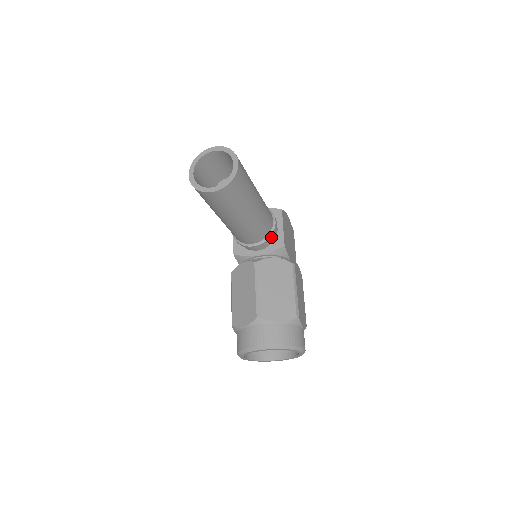
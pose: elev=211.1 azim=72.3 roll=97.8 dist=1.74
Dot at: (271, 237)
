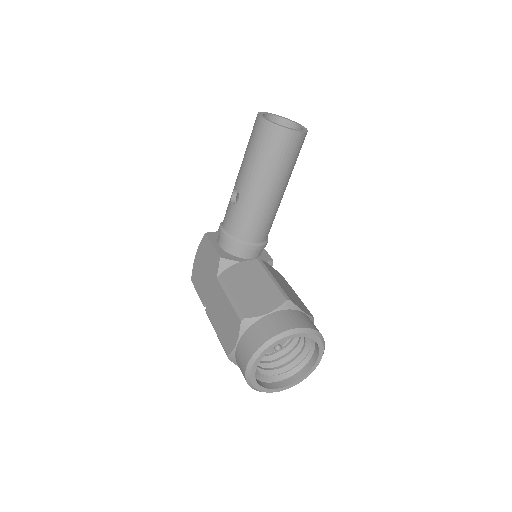
Dot at: occluded
